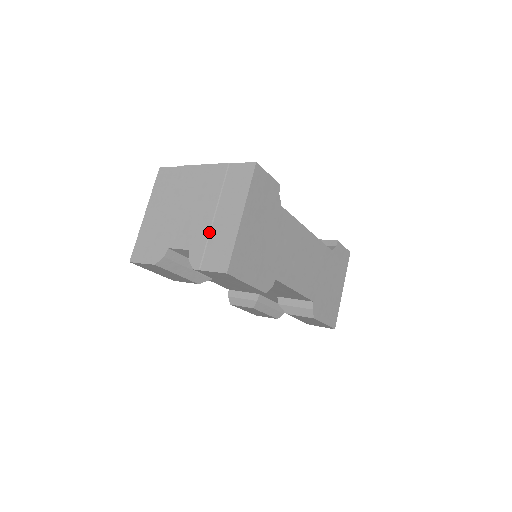
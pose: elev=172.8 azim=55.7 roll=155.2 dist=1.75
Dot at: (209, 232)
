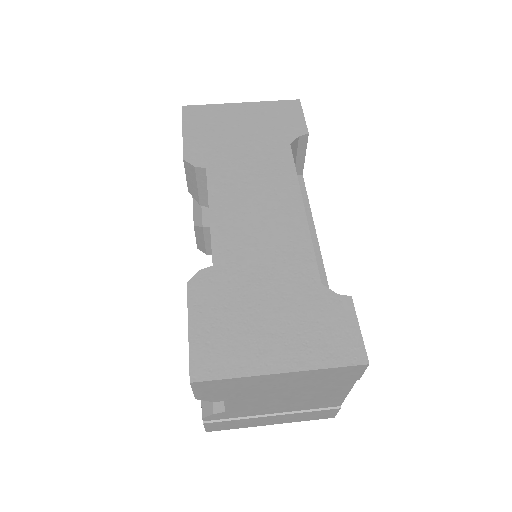
Dot at: occluded
